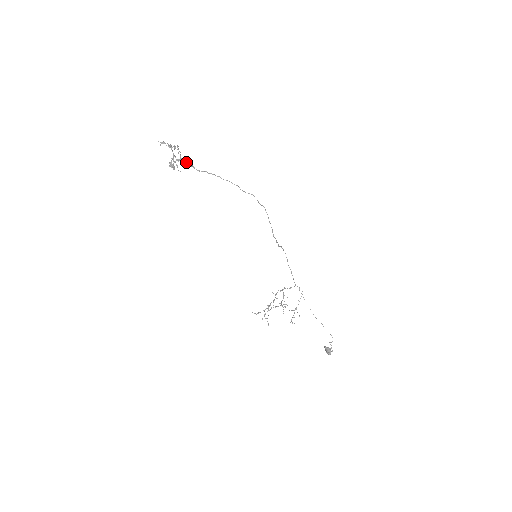
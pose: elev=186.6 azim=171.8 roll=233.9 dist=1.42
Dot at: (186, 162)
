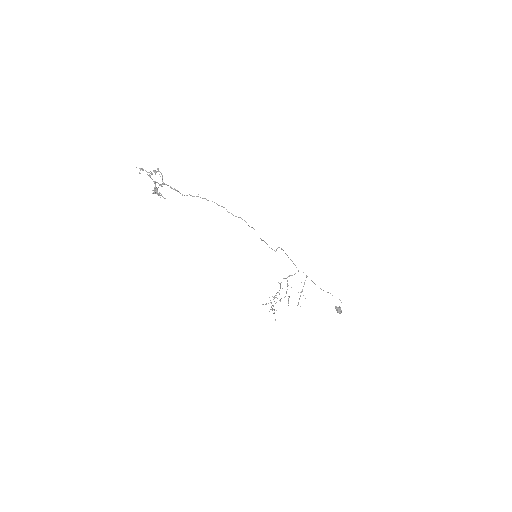
Dot at: occluded
